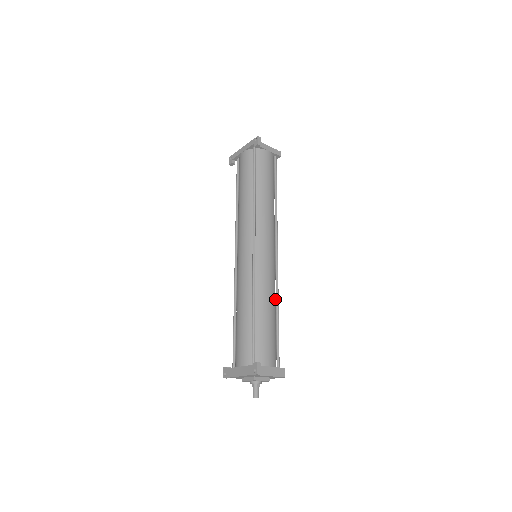
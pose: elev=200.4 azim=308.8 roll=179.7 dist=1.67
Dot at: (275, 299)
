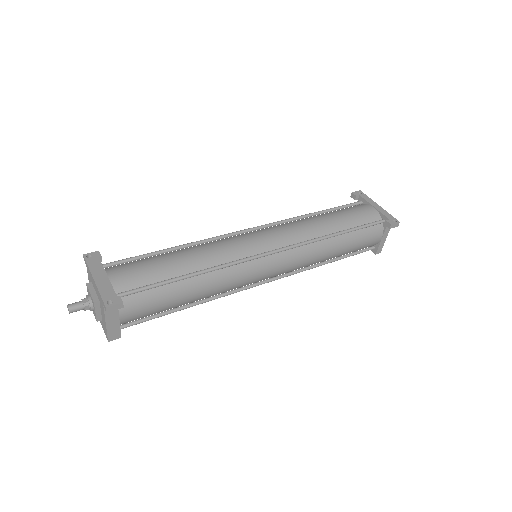
Dot at: (209, 296)
